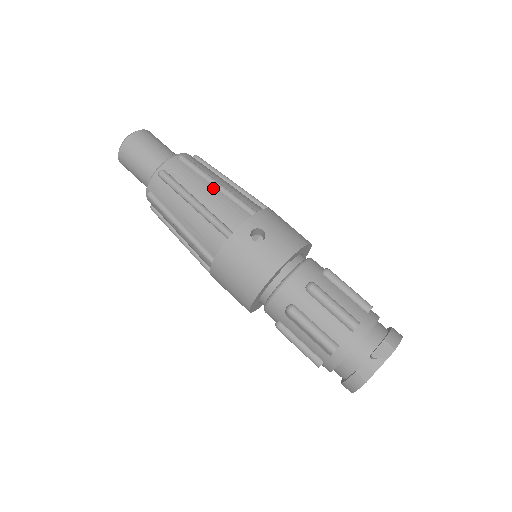
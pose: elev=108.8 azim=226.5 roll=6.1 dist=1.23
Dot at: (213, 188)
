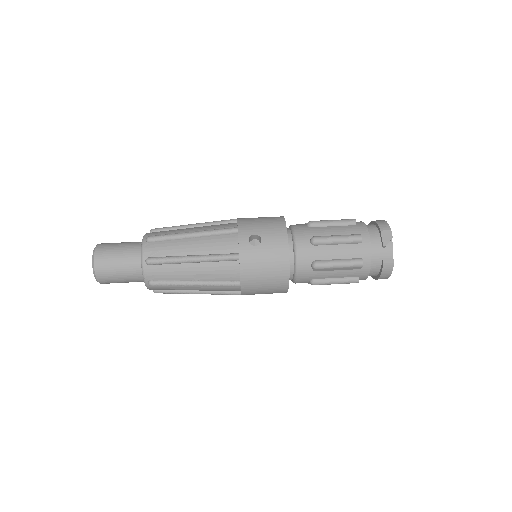
Dot at: (193, 239)
